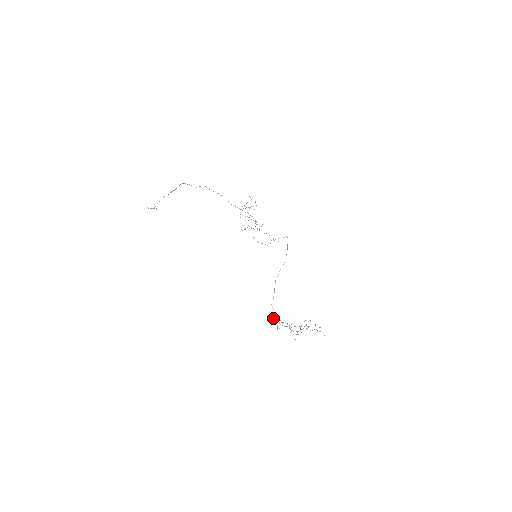
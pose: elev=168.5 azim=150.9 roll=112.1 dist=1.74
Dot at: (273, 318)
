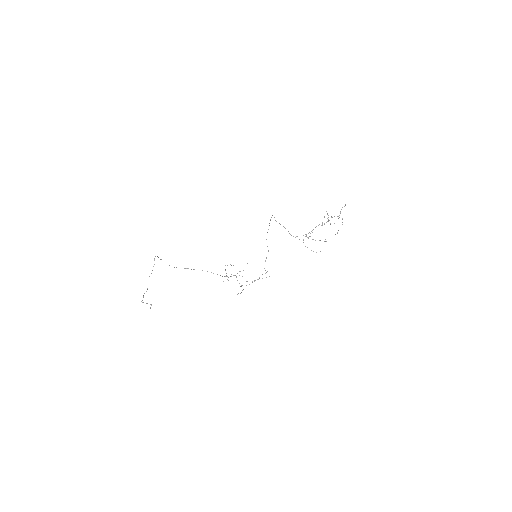
Dot at: (303, 242)
